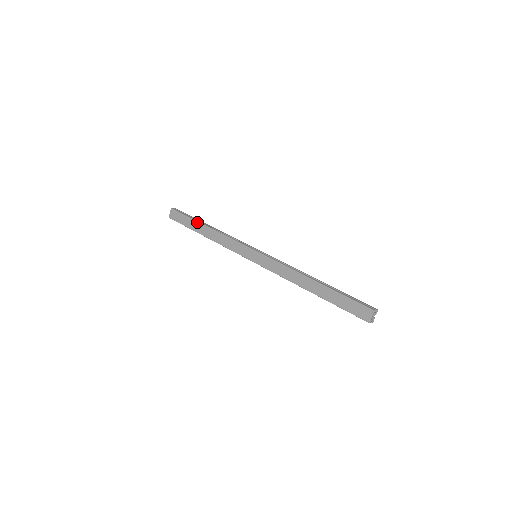
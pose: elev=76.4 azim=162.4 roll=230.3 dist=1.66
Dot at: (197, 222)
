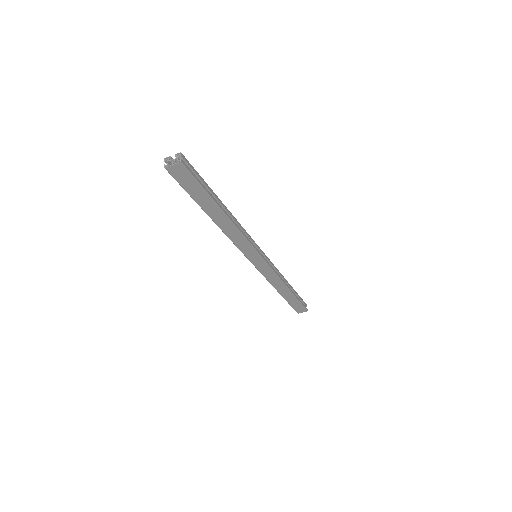
Dot at: (215, 204)
